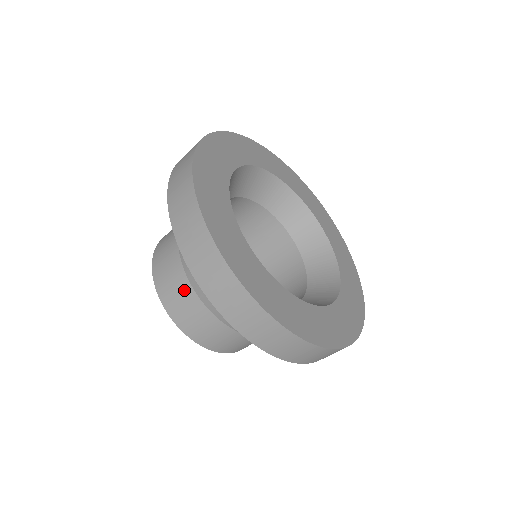
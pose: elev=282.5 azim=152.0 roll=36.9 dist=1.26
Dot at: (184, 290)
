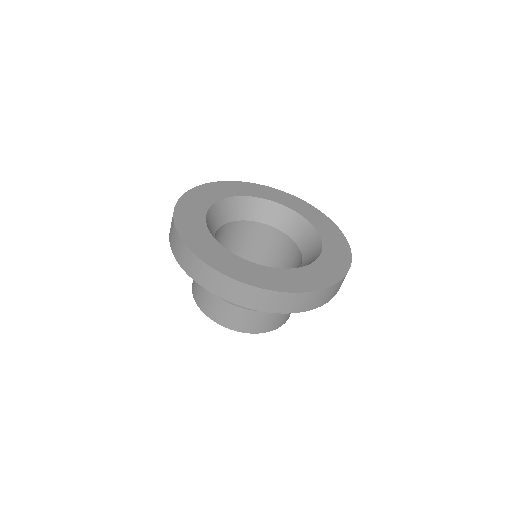
Dot at: occluded
